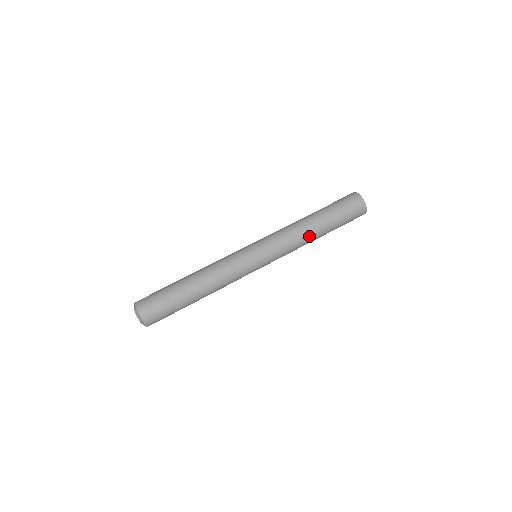
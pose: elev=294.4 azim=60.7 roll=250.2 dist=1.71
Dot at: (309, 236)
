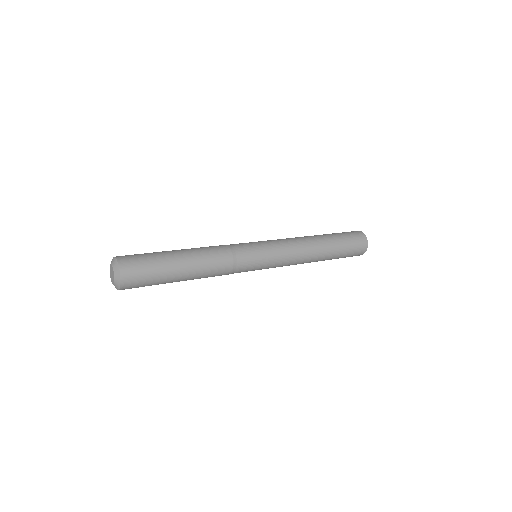
Dot at: (313, 253)
